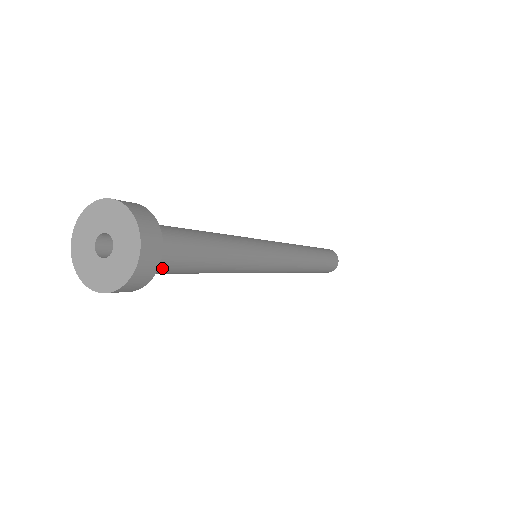
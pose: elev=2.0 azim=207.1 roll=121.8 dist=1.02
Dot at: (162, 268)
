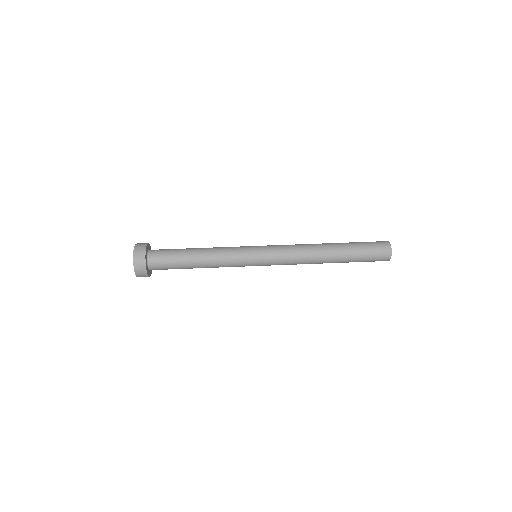
Dot at: occluded
